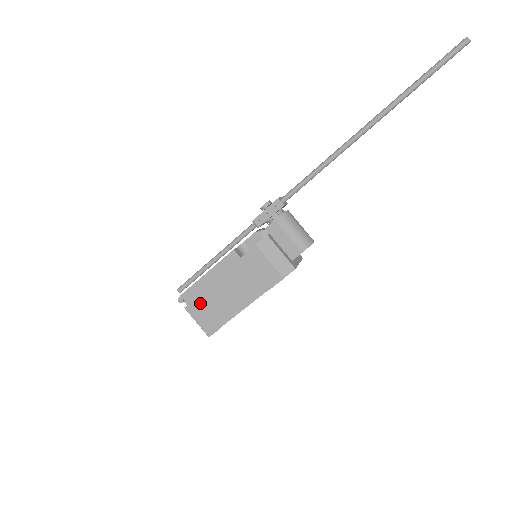
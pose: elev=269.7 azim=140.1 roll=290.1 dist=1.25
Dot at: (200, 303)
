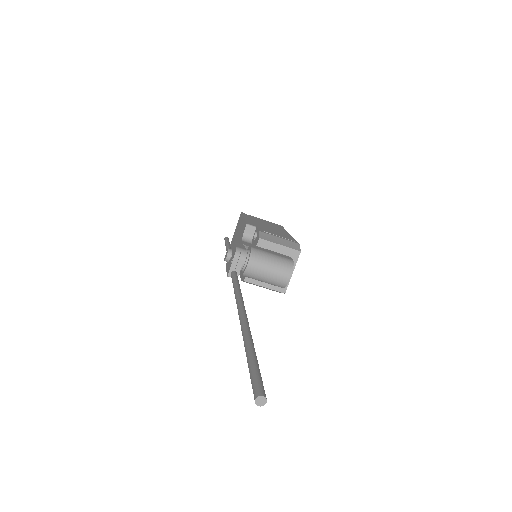
Dot at: occluded
